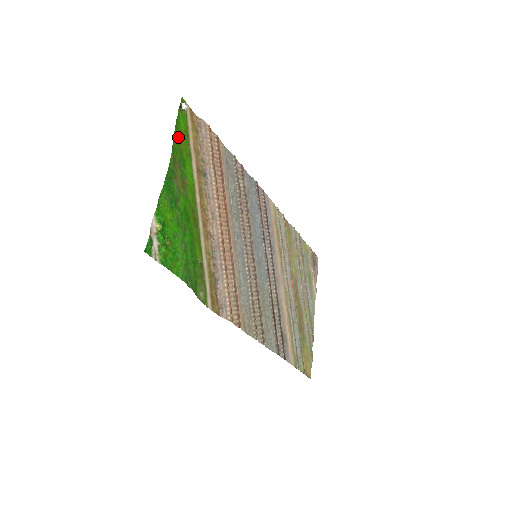
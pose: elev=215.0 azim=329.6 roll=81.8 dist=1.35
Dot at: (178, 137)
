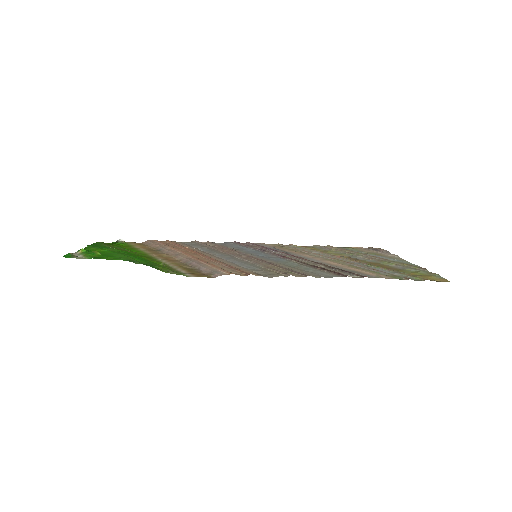
Dot at: (116, 245)
